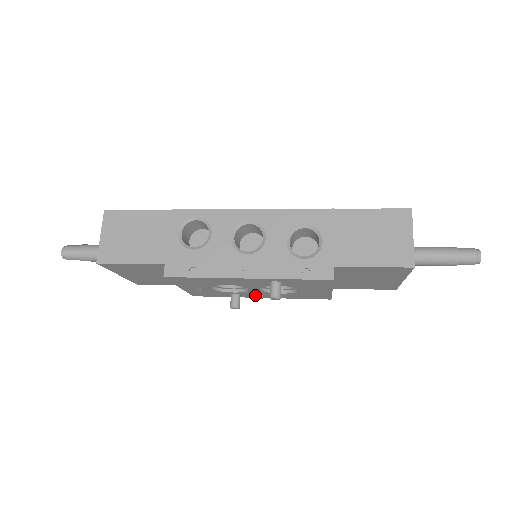
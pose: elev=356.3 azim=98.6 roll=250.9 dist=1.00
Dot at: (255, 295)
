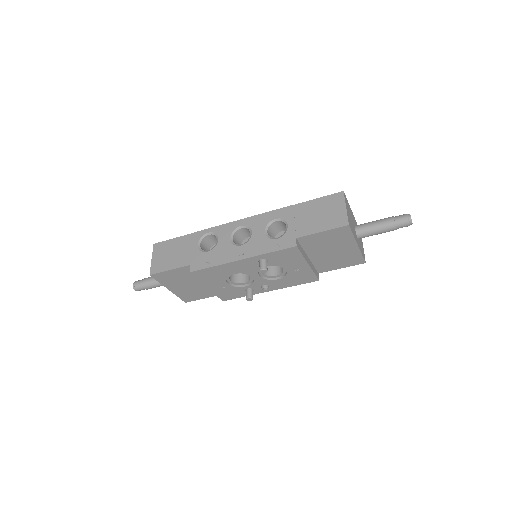
Dot at: (262, 286)
